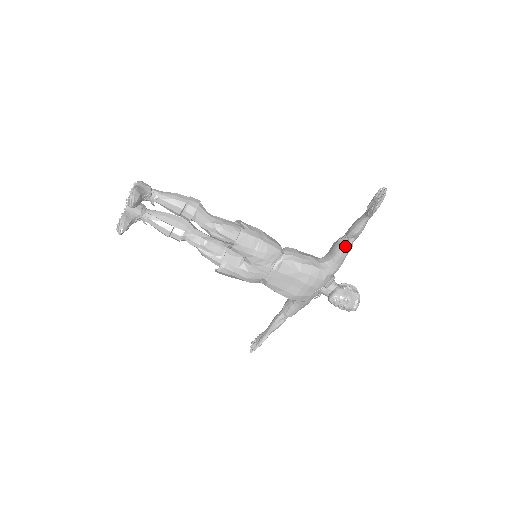
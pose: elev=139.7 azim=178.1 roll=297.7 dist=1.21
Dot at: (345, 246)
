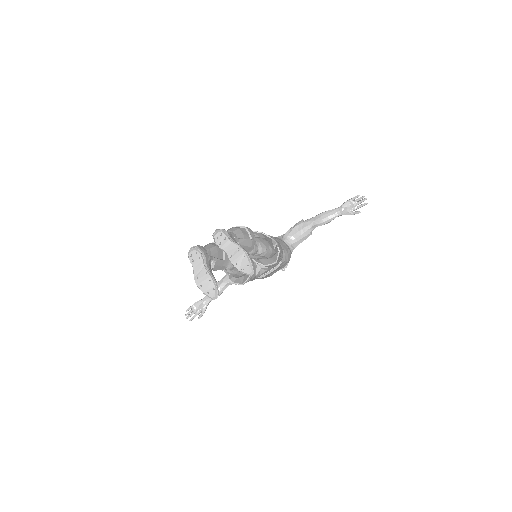
Dot at: (311, 231)
